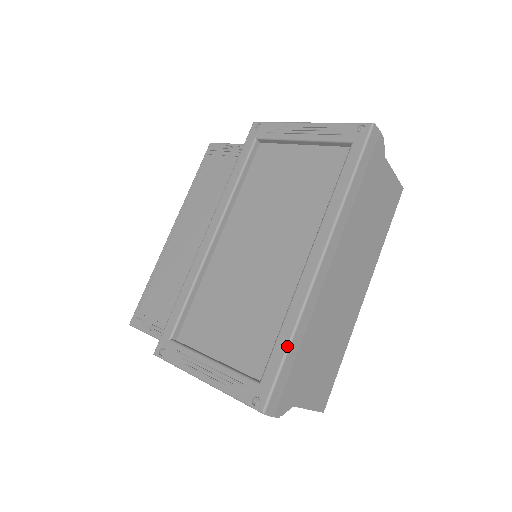
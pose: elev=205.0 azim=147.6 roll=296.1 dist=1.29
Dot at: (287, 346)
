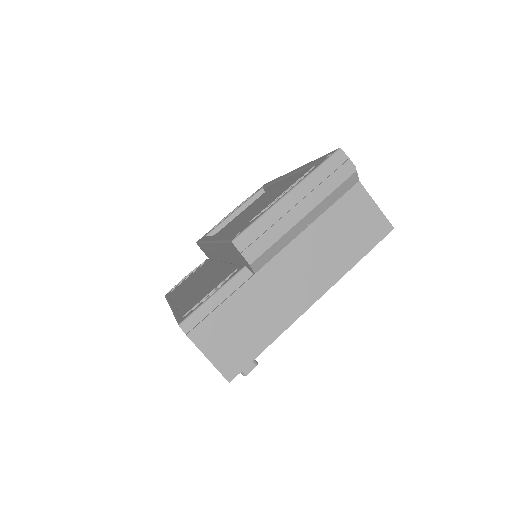
Dot at: (316, 159)
